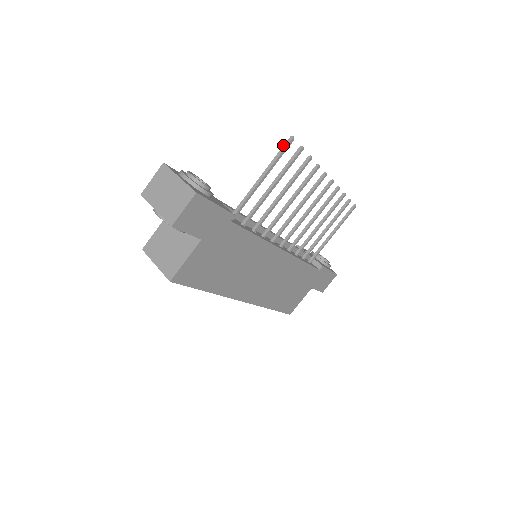
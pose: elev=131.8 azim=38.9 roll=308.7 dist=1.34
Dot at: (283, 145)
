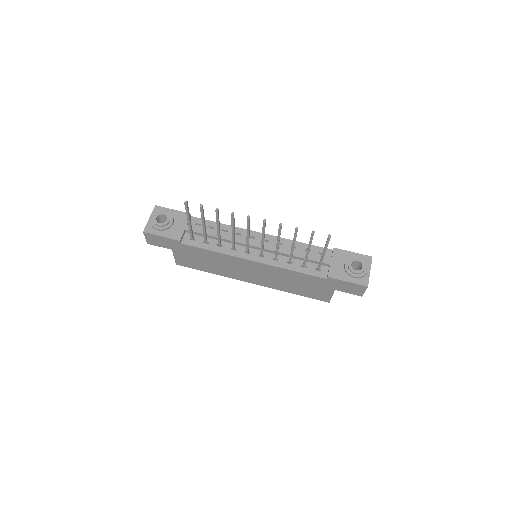
Dot at: (186, 205)
